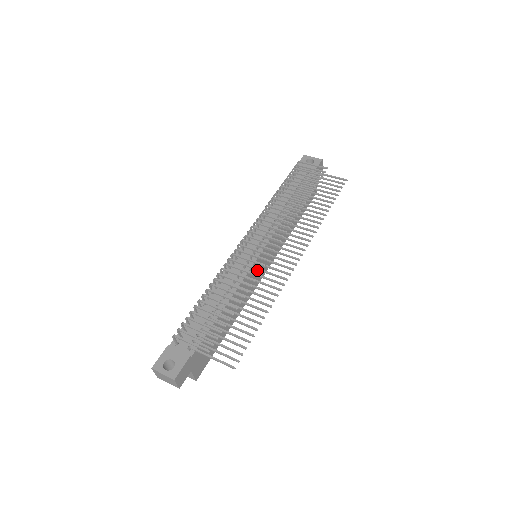
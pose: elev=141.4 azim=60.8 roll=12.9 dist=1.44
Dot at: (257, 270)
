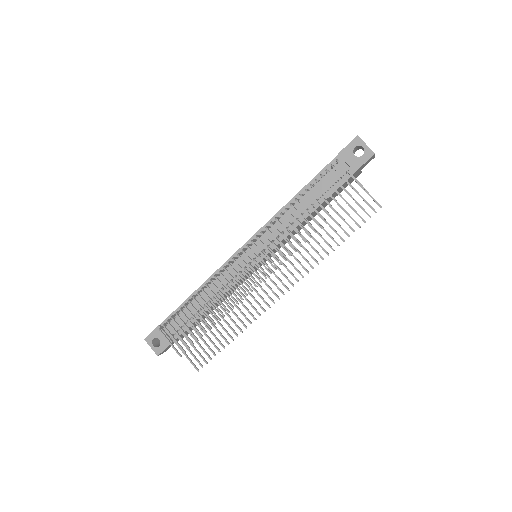
Dot at: occluded
